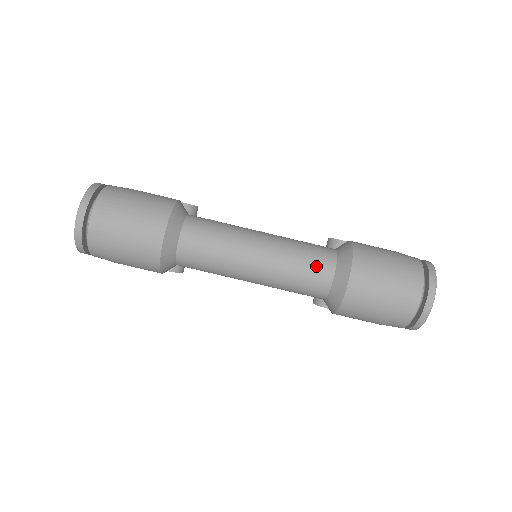
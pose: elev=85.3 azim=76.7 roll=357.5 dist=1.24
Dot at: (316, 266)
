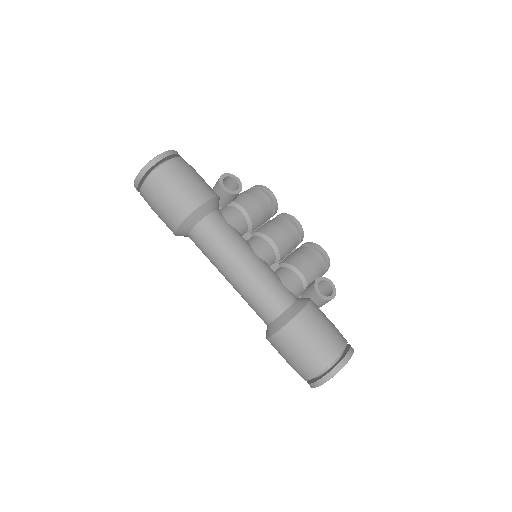
Dot at: (262, 310)
